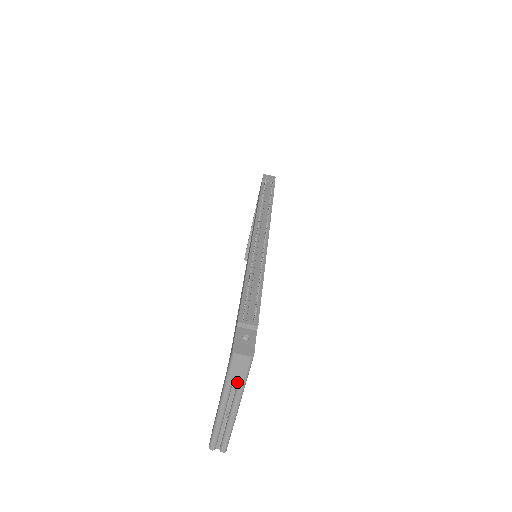
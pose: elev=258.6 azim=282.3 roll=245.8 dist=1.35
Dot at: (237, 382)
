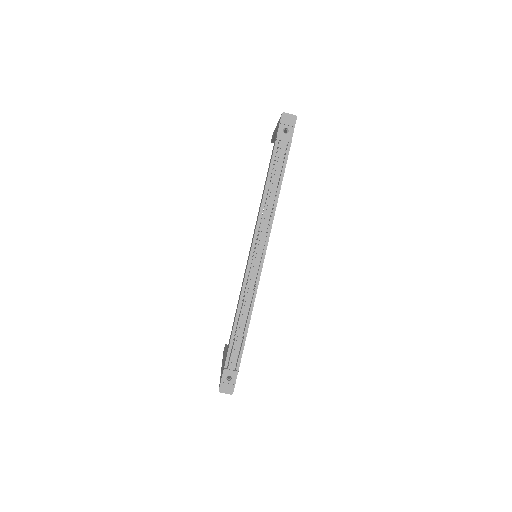
Dot at: occluded
